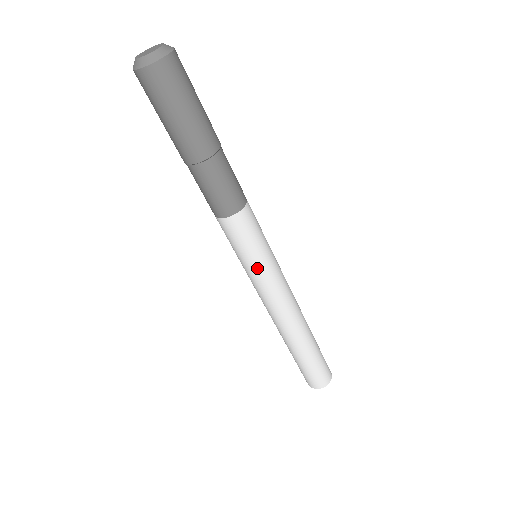
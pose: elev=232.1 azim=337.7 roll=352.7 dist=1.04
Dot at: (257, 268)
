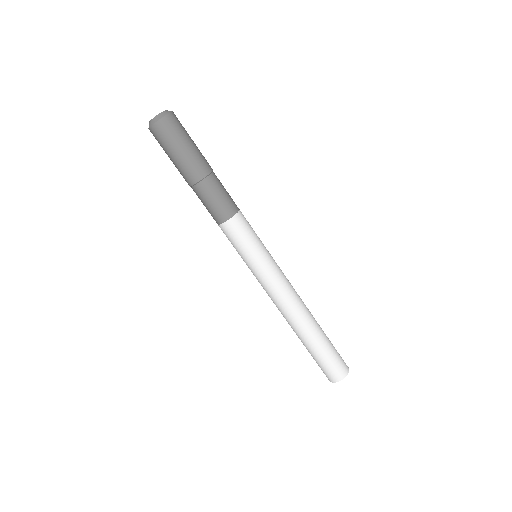
Dot at: (258, 261)
